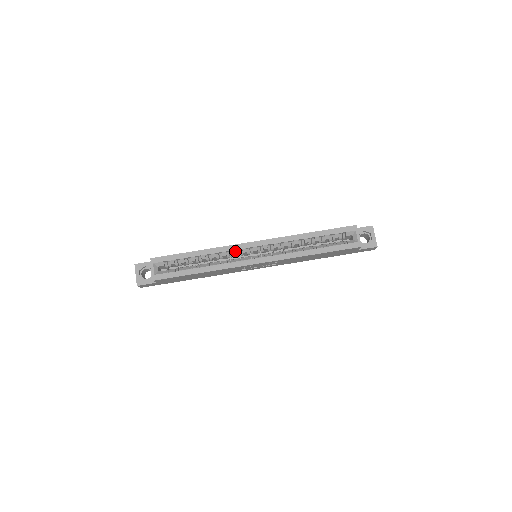
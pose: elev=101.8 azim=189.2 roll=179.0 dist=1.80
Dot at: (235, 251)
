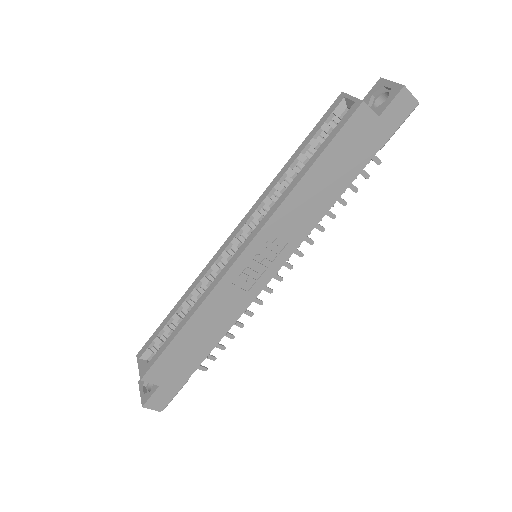
Dot at: (215, 266)
